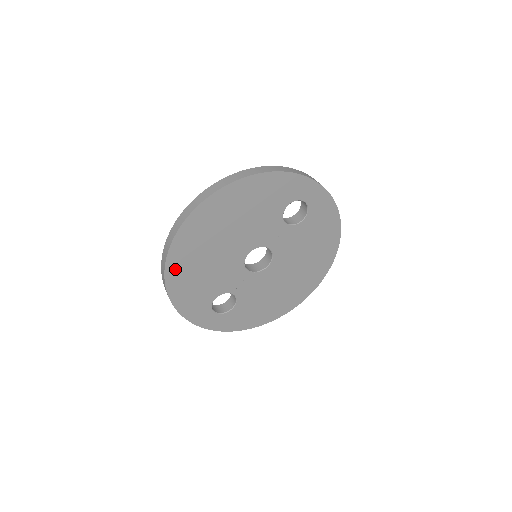
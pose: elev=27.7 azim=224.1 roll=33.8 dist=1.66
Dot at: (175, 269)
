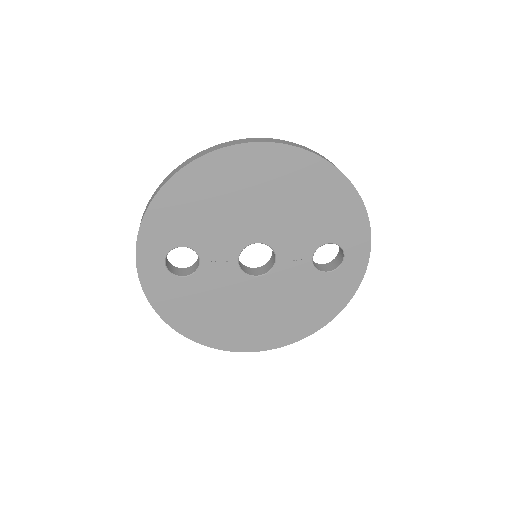
Dot at: (202, 171)
